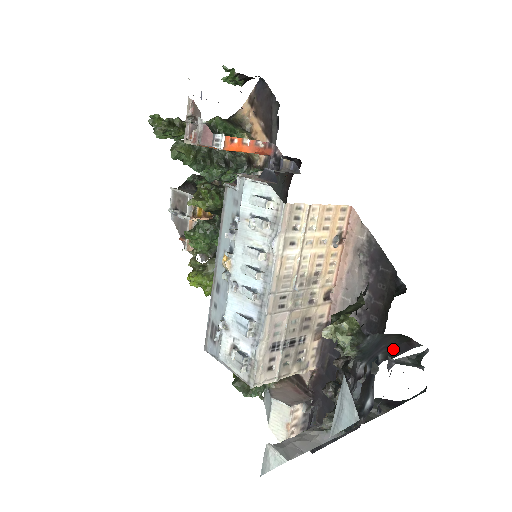
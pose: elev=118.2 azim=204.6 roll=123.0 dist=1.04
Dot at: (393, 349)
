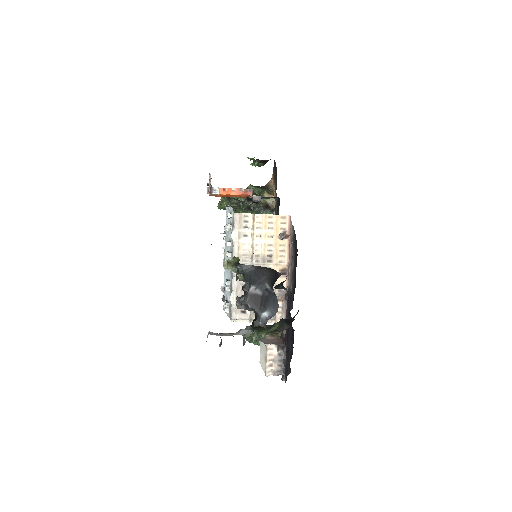
Dot at: (272, 280)
